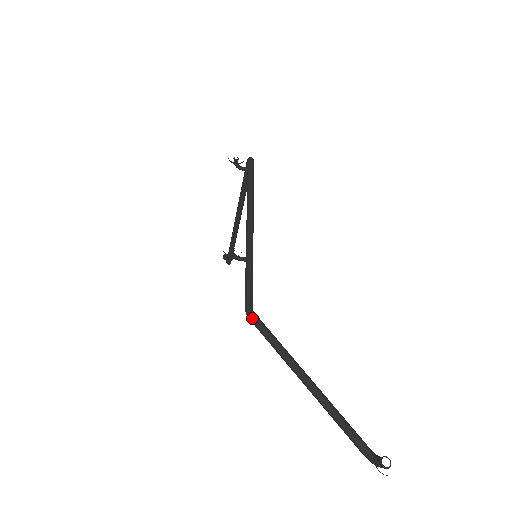
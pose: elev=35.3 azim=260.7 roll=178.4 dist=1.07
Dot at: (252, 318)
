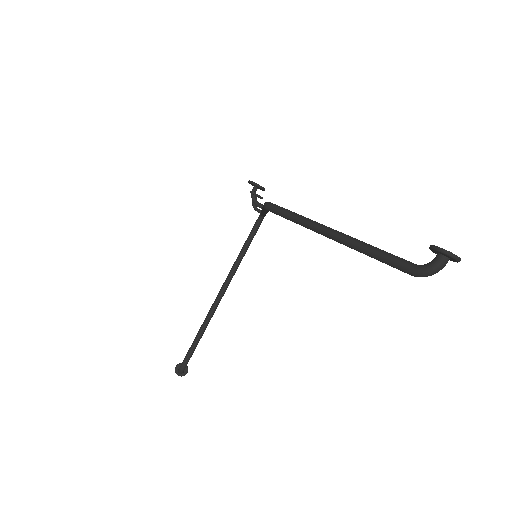
Dot at: (272, 204)
